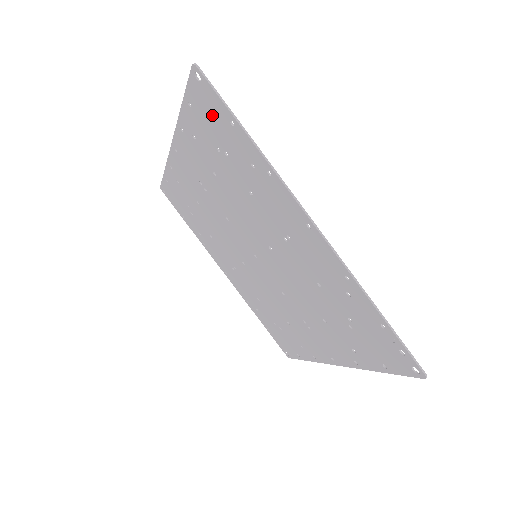
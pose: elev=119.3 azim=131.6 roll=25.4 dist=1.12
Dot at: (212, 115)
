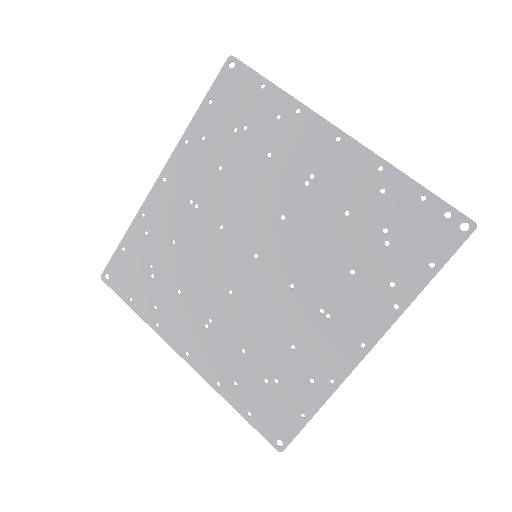
Dot at: (238, 94)
